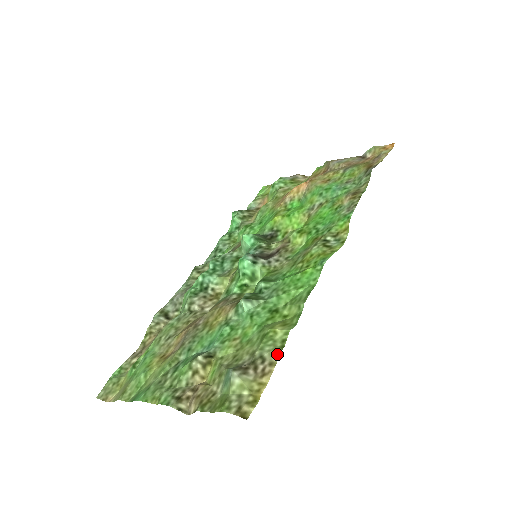
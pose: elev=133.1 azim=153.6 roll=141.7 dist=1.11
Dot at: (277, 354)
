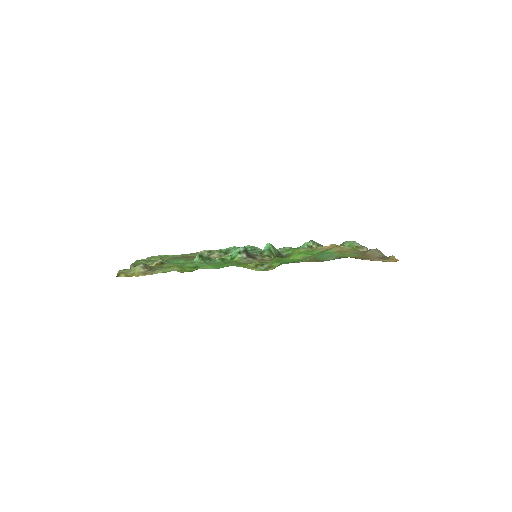
Dot at: (158, 272)
